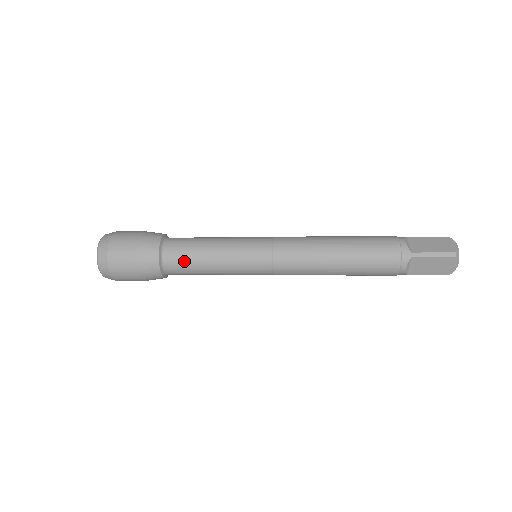
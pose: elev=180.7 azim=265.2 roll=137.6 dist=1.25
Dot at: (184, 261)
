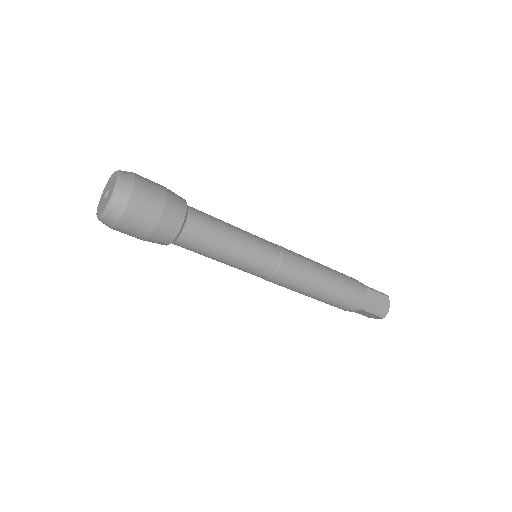
Dot at: (208, 221)
